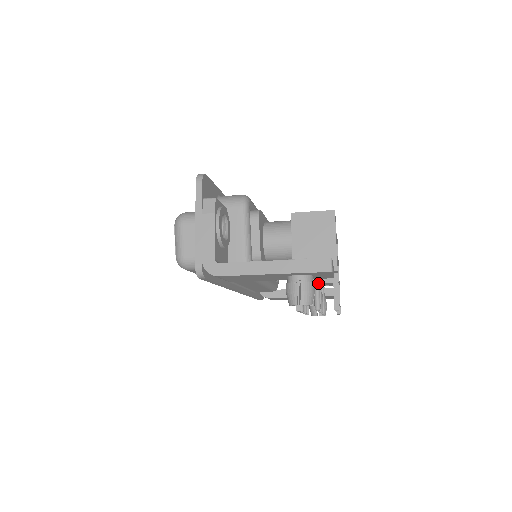
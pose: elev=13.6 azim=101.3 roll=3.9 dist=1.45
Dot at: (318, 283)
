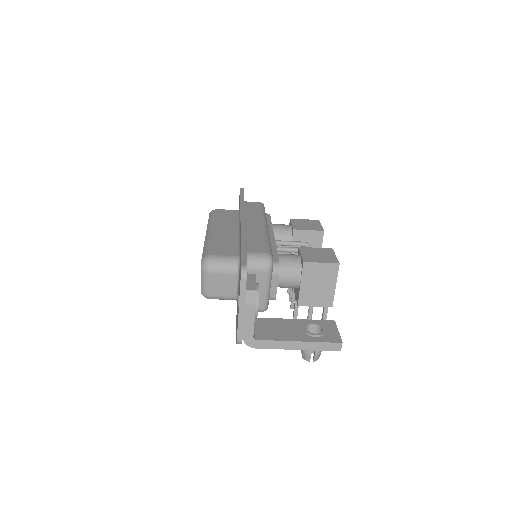
Dot at: occluded
